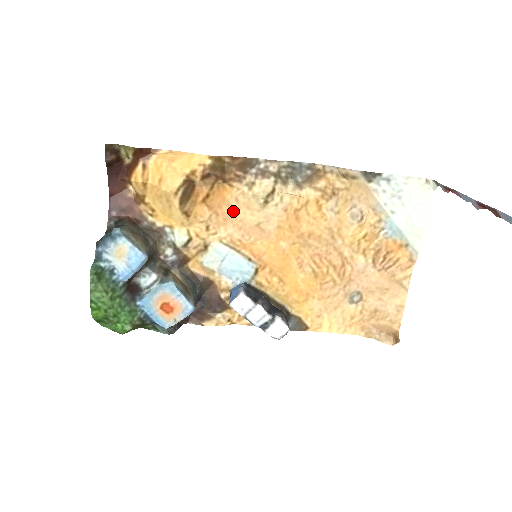
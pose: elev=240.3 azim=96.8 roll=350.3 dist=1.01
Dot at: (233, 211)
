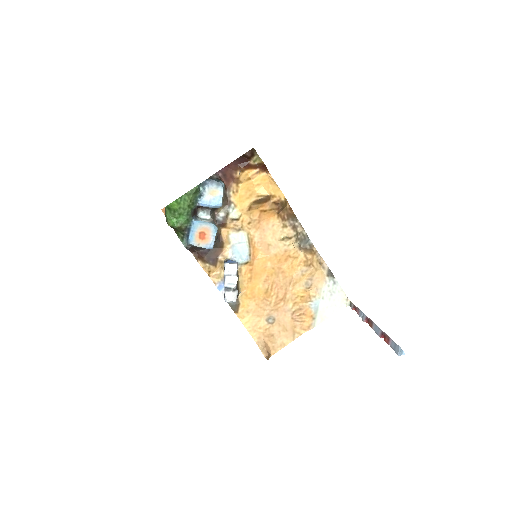
Dot at: (266, 228)
